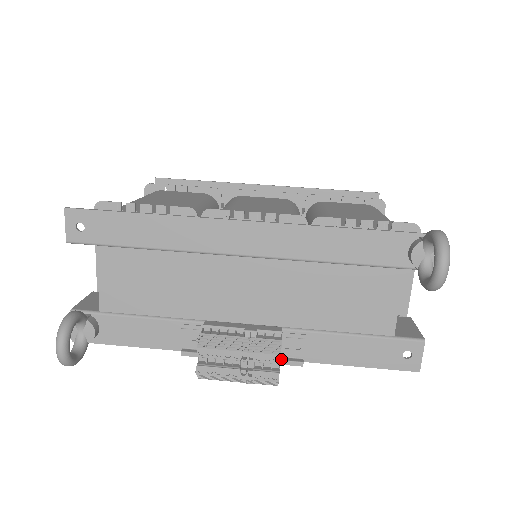
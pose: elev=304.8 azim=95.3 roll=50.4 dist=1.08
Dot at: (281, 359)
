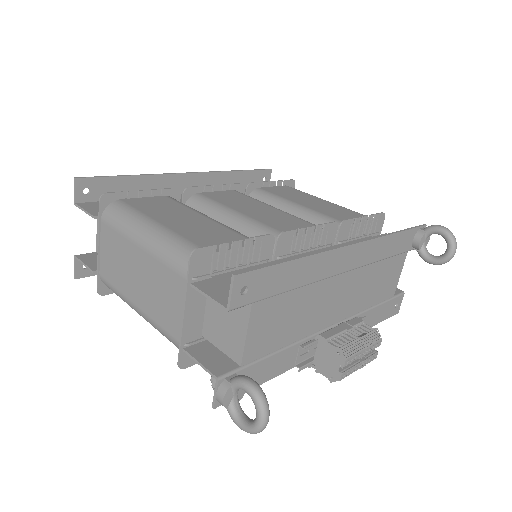
Dot at: occluded
